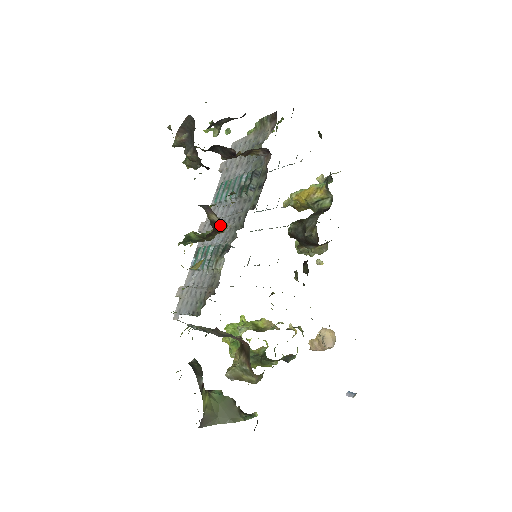
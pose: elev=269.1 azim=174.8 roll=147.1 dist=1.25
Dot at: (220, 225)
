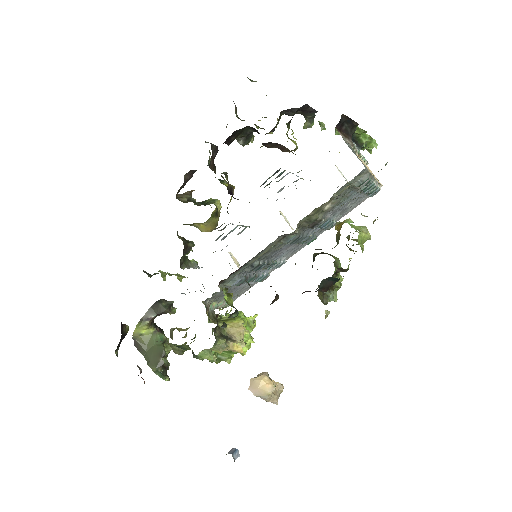
Dot at: occluded
